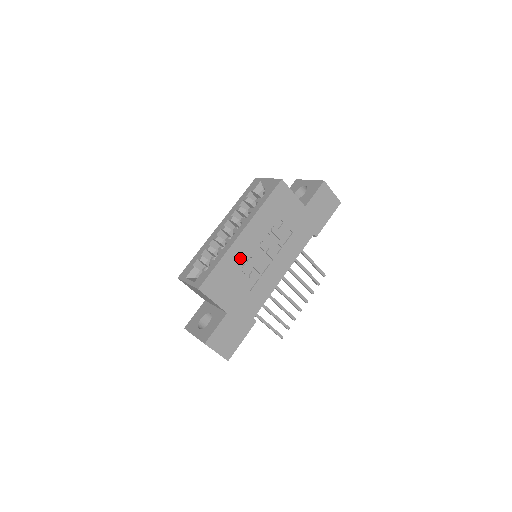
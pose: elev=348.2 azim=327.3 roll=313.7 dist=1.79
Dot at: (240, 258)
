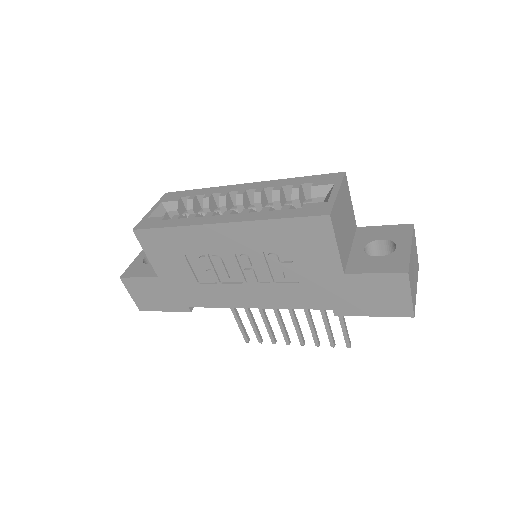
Dot at: (203, 246)
